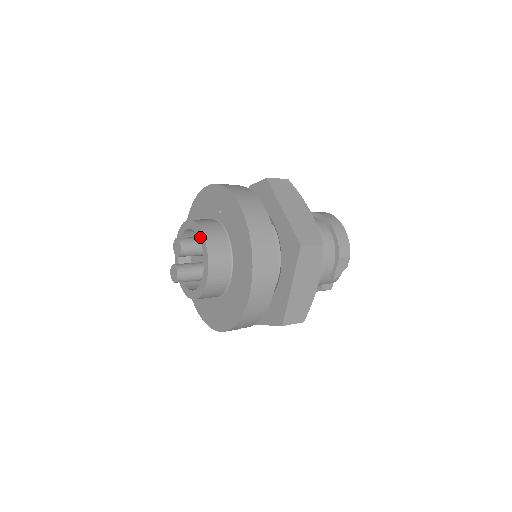
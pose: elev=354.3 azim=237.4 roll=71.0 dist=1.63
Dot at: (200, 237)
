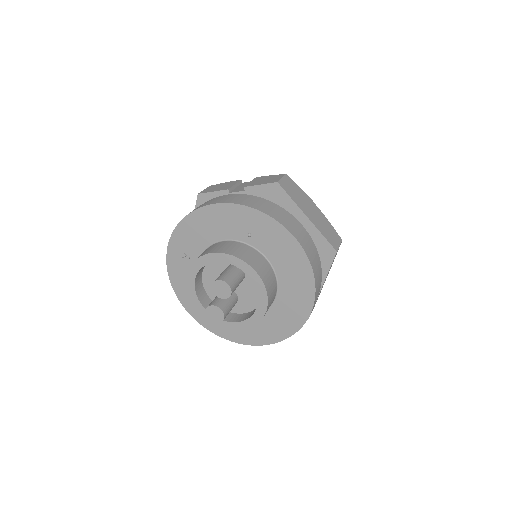
Dot at: (249, 273)
